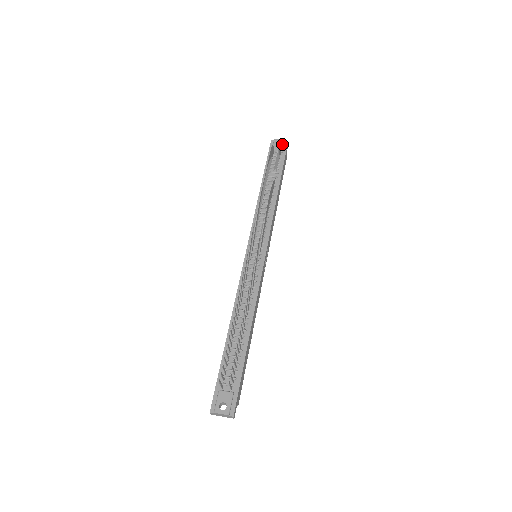
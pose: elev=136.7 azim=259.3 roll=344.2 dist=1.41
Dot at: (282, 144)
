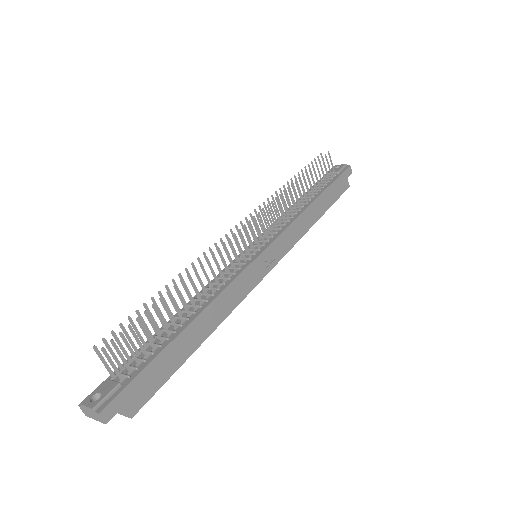
Dot at: (341, 167)
